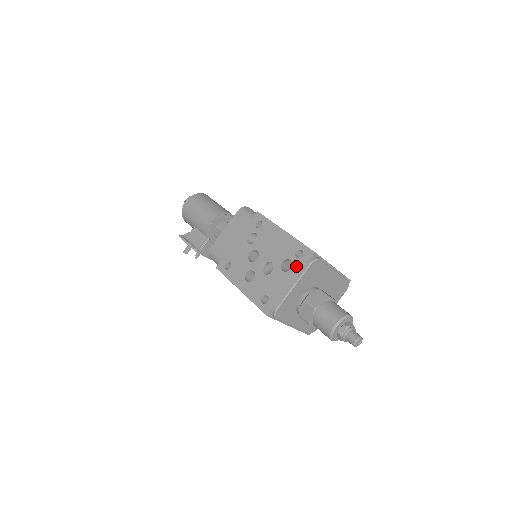
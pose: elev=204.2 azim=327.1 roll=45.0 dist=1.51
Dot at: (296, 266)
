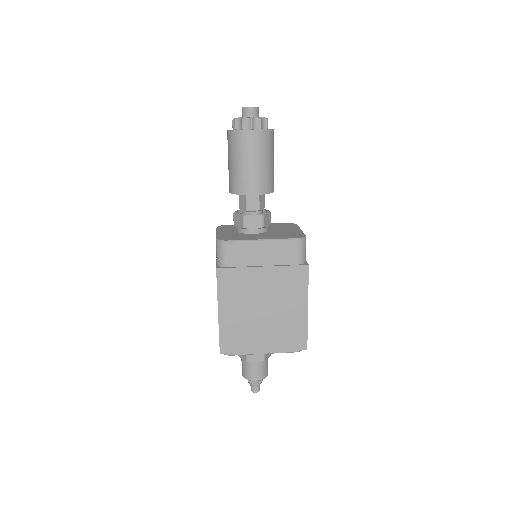
Dot at: occluded
